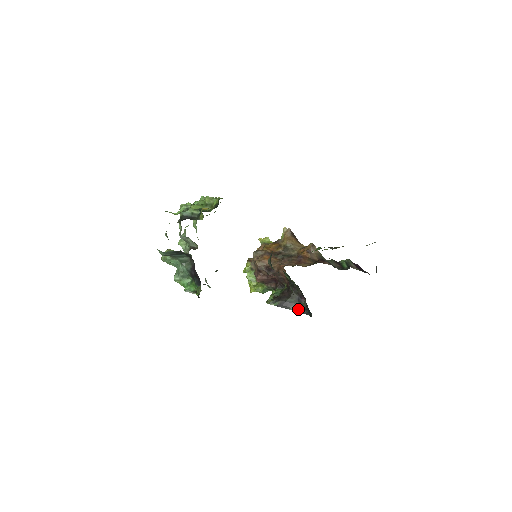
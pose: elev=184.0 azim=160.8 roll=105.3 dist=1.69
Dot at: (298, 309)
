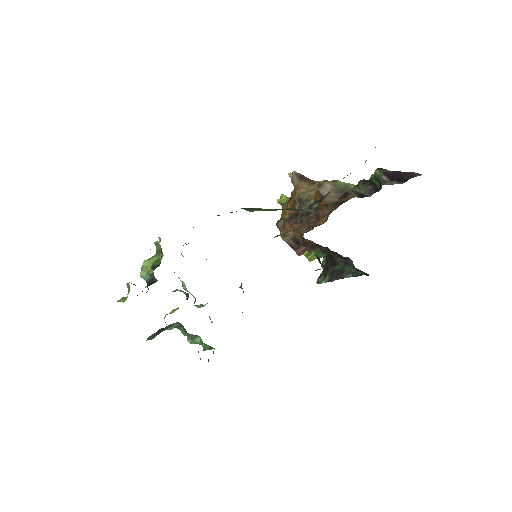
Dot at: (353, 273)
